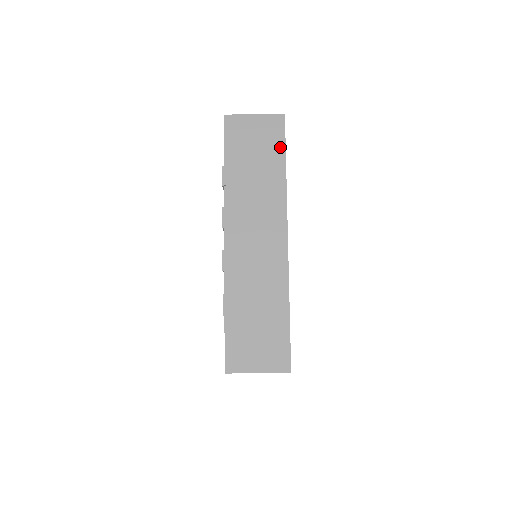
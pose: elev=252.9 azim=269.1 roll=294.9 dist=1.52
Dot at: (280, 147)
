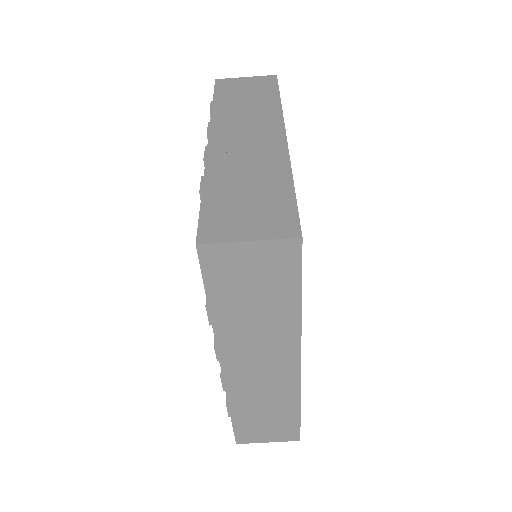
Dot at: (293, 281)
